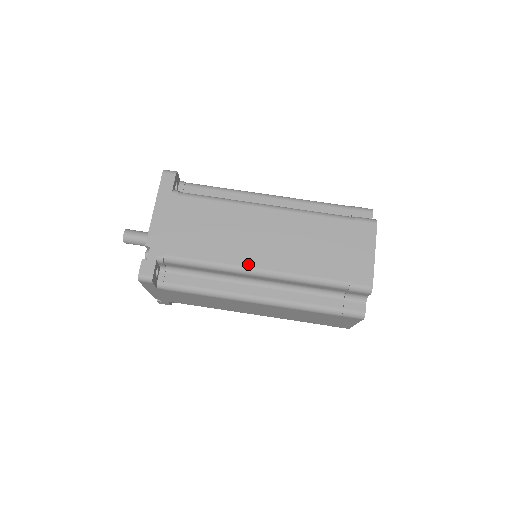
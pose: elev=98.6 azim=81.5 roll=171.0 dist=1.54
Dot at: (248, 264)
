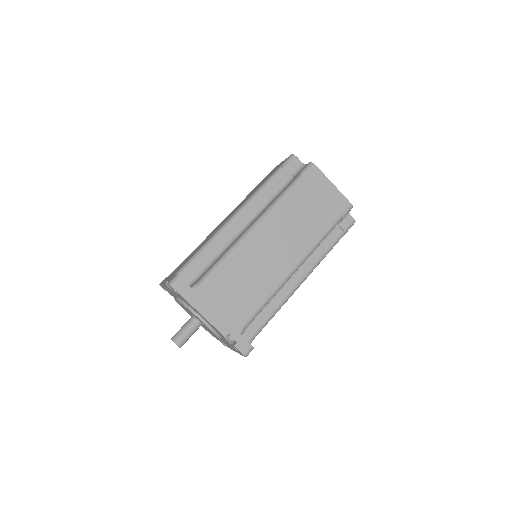
Dot at: (286, 273)
